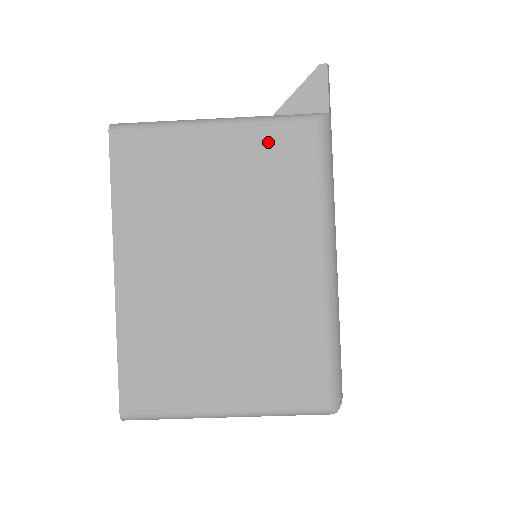
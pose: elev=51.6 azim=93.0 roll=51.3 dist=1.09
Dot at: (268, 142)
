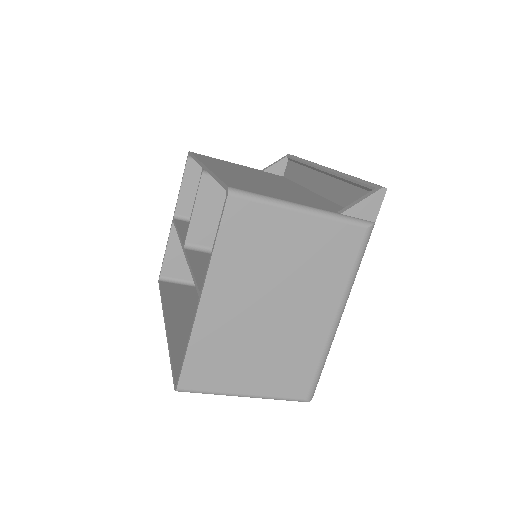
Dot at: (334, 235)
